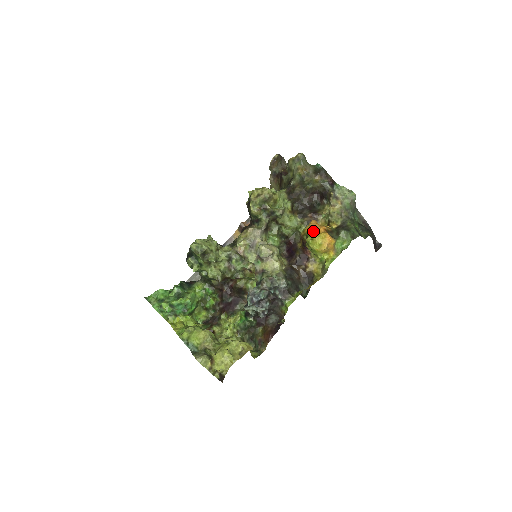
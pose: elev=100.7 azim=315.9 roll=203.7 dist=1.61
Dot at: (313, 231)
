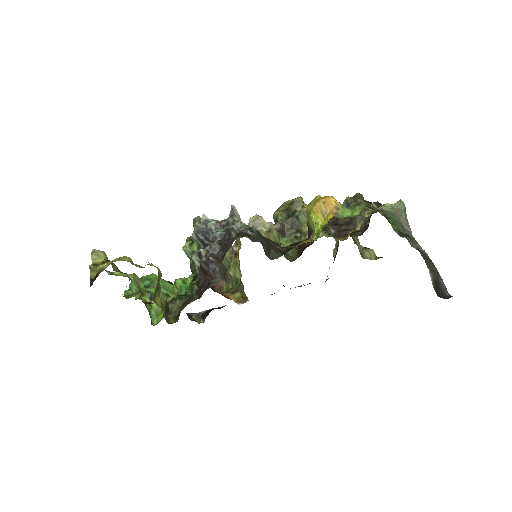
Dot at: occluded
